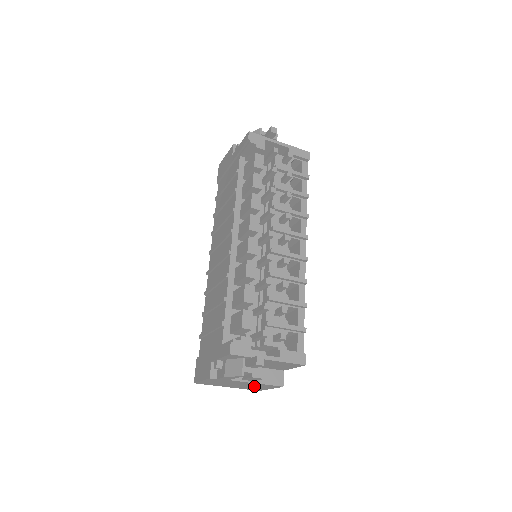
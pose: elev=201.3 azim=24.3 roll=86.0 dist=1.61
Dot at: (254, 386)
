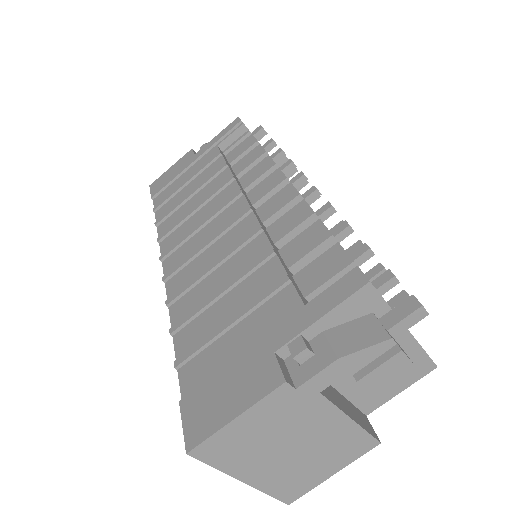
Dot at: (318, 455)
